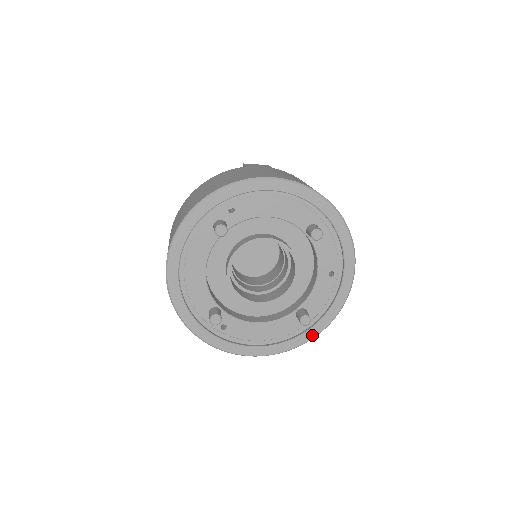
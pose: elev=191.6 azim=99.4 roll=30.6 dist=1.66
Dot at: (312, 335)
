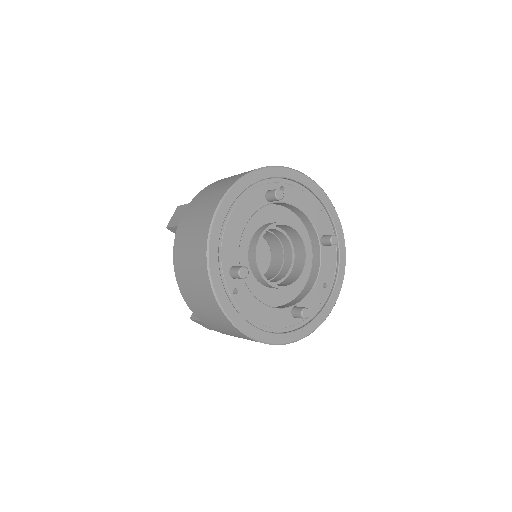
Dot at: (298, 337)
